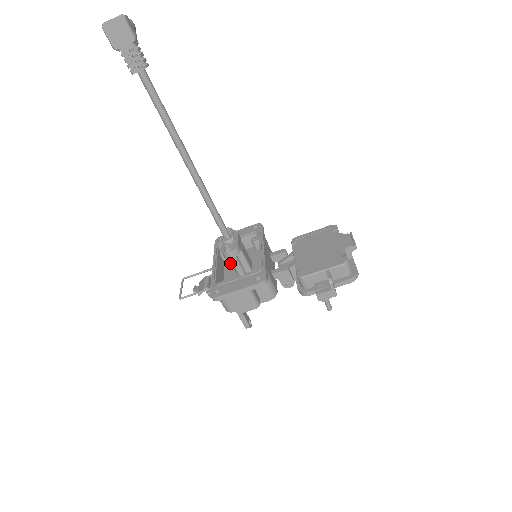
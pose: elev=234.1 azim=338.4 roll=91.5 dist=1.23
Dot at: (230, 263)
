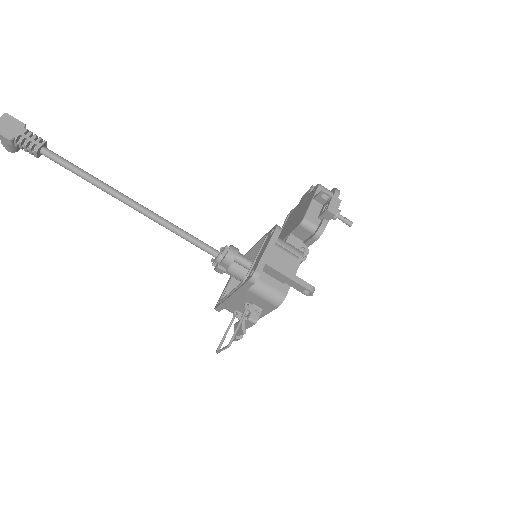
Dot at: occluded
